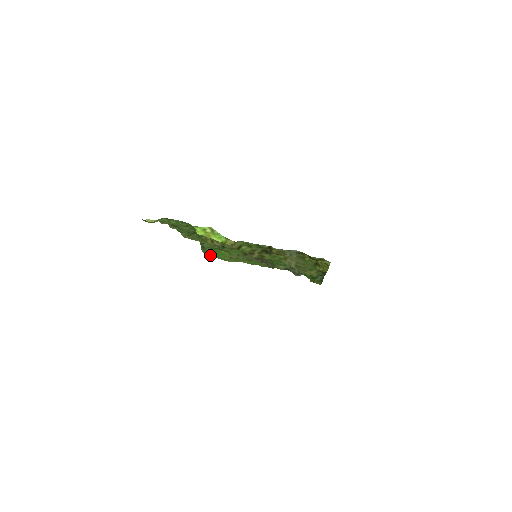
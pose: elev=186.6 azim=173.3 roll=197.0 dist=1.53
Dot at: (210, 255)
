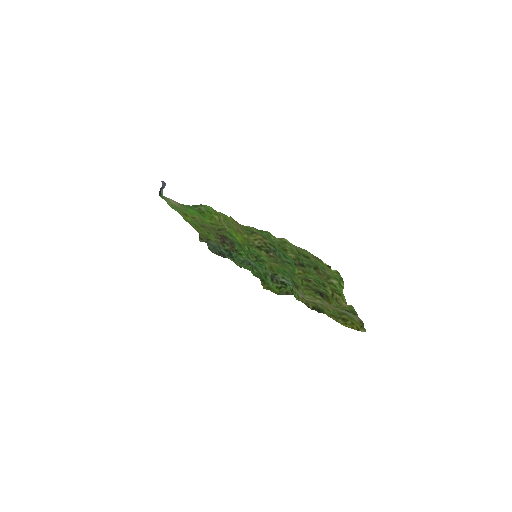
Dot at: (180, 206)
